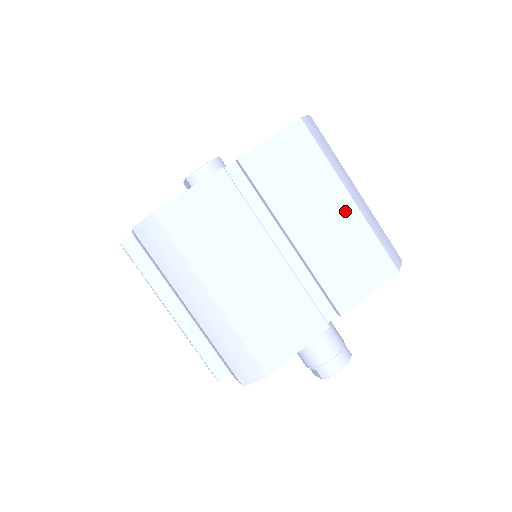
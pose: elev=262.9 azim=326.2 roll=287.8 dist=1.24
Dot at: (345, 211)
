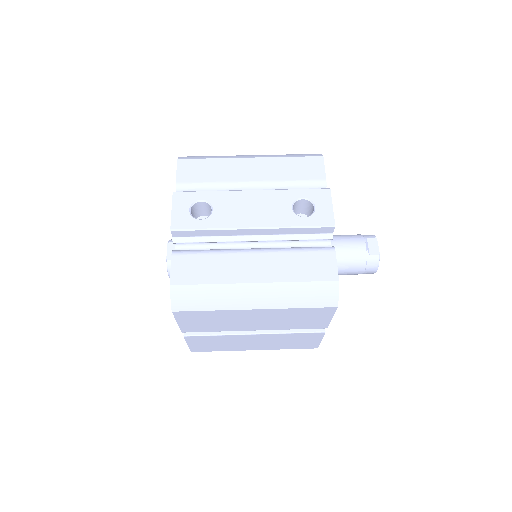
Dot at: occluded
